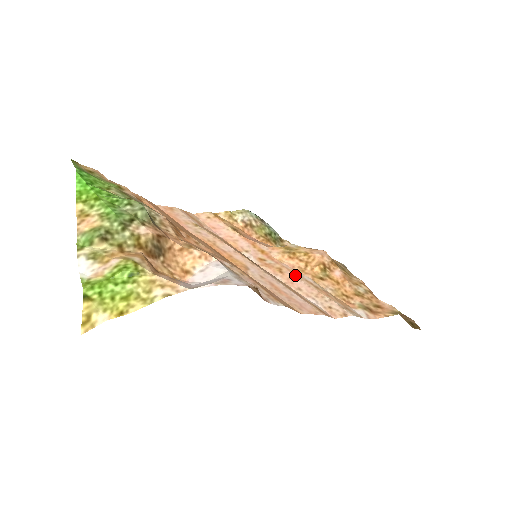
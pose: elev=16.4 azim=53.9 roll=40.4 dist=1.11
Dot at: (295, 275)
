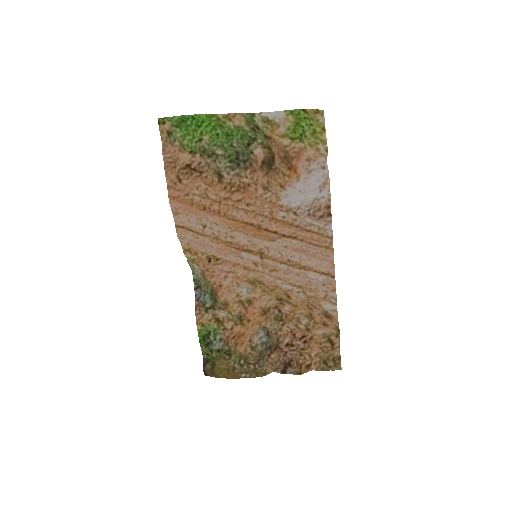
Dot at: (282, 278)
